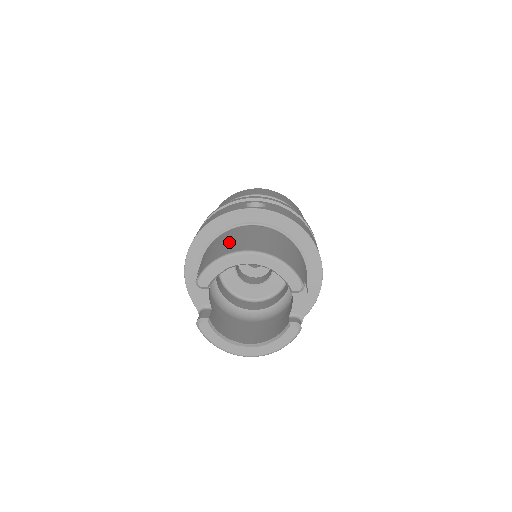
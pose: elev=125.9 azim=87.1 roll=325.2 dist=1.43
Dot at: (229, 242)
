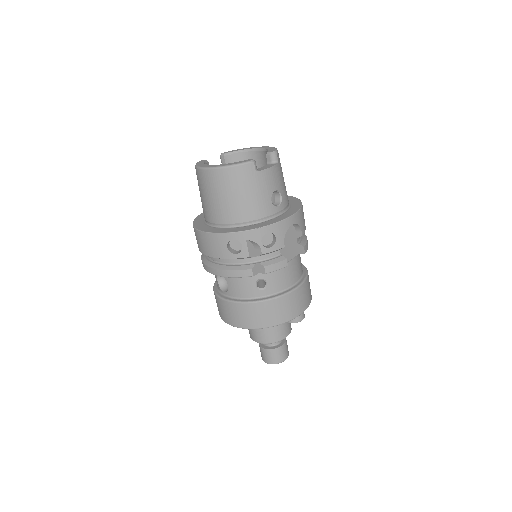
Dot at: occluded
